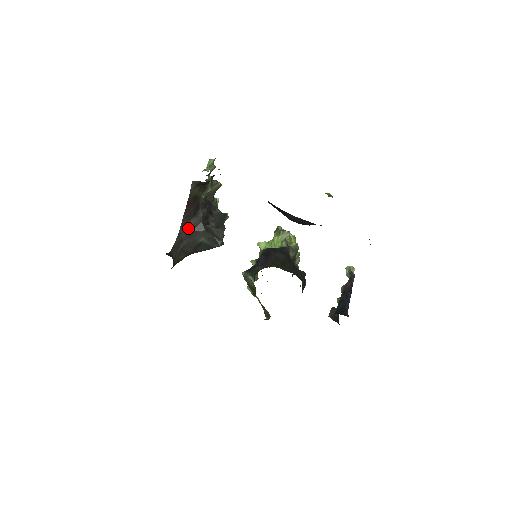
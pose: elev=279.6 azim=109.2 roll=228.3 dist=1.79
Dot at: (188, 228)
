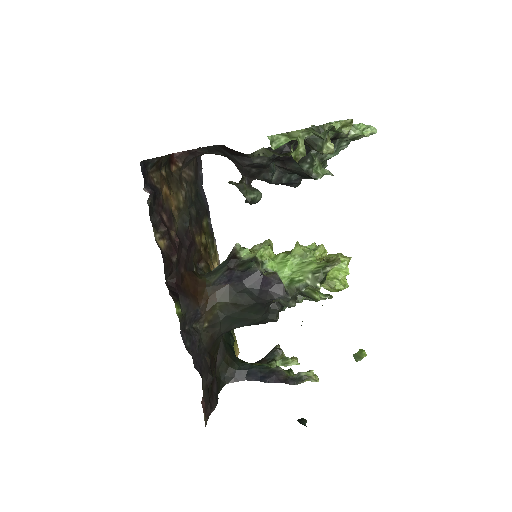
Dot at: (227, 153)
